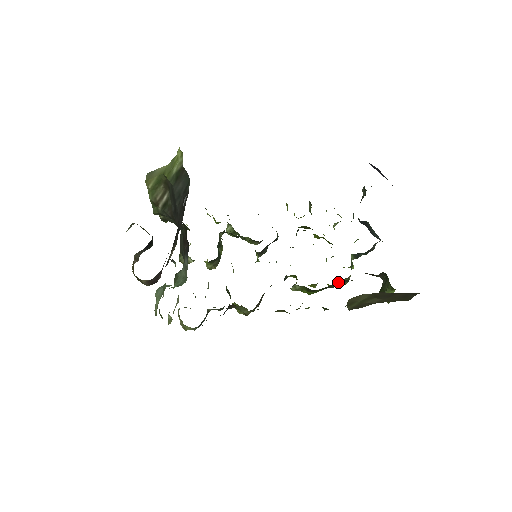
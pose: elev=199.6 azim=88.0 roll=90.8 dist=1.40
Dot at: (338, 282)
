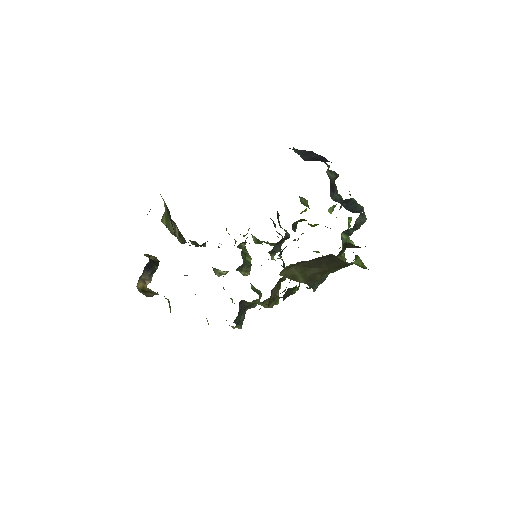
Dot at: occluded
